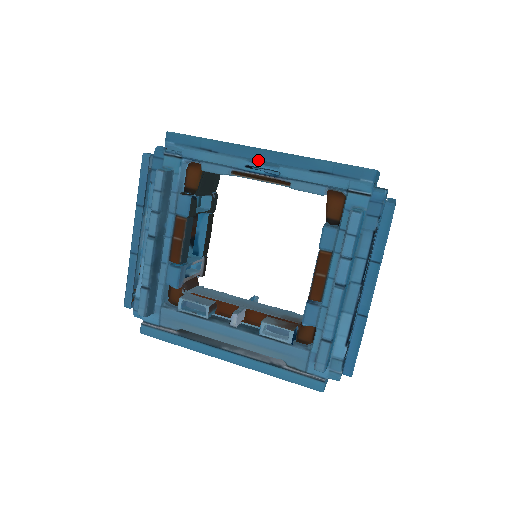
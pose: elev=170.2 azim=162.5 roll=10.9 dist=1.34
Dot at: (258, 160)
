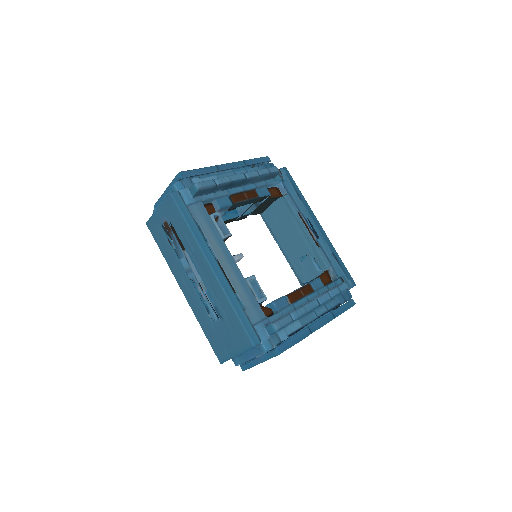
Dot at: (315, 224)
